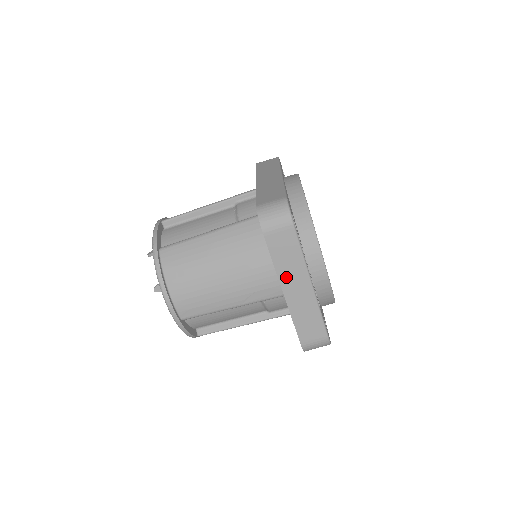
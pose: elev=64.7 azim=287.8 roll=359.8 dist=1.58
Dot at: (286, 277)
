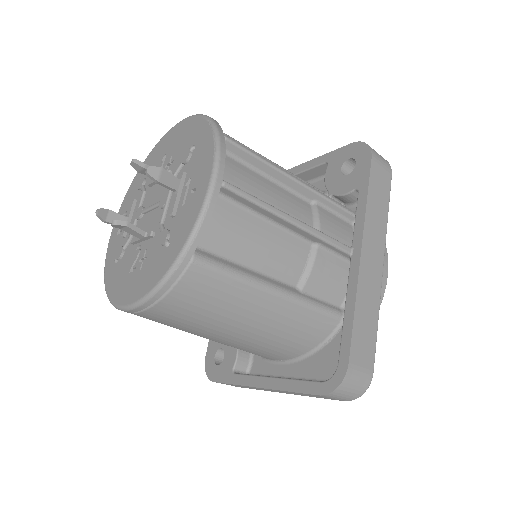
Dot at: (280, 391)
